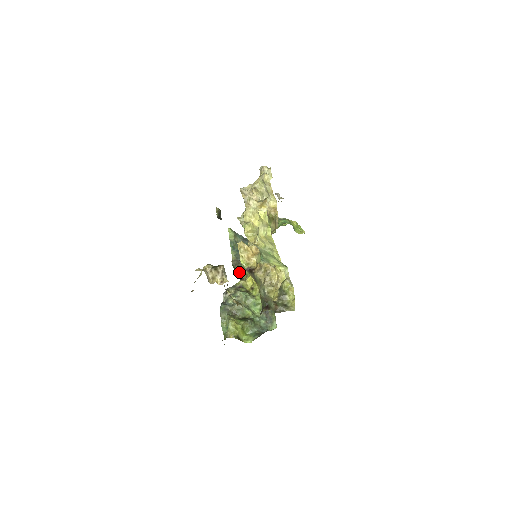
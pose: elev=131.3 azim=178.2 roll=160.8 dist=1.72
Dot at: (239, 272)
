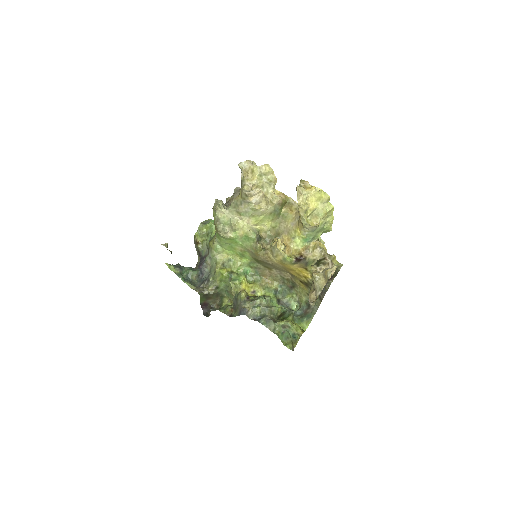
Dot at: (211, 295)
